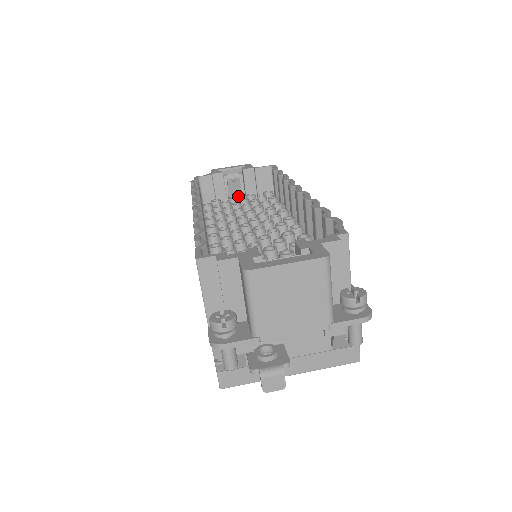
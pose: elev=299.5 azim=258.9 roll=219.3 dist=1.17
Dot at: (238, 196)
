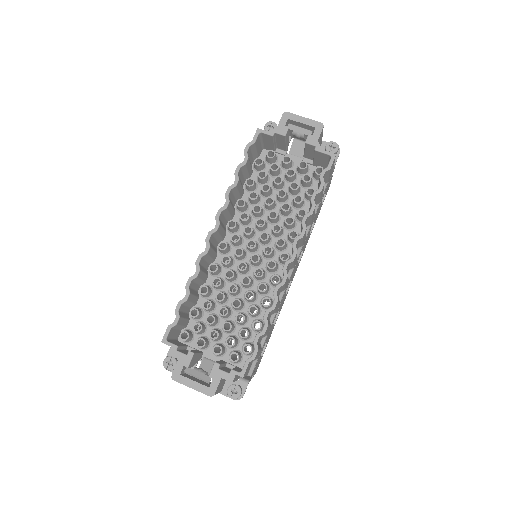
Dot at: (303, 140)
